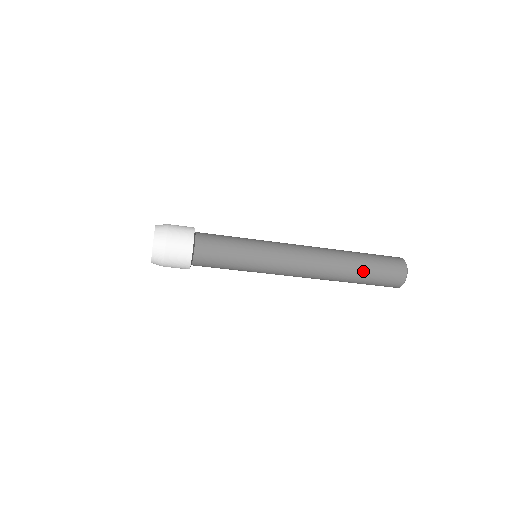
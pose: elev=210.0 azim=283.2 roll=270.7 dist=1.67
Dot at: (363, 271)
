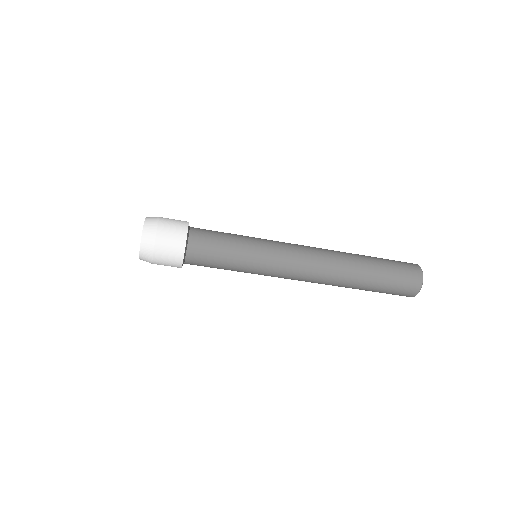
Dot at: (375, 266)
